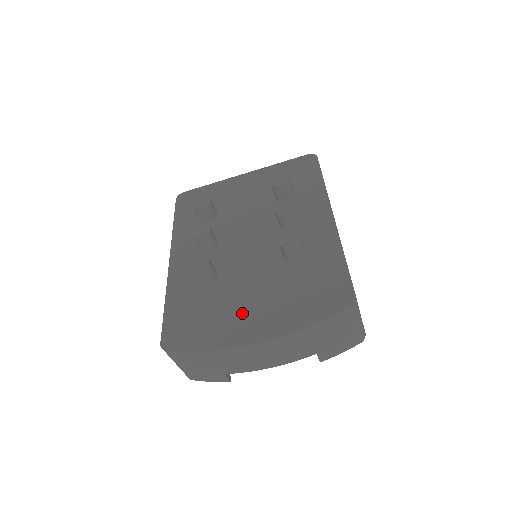
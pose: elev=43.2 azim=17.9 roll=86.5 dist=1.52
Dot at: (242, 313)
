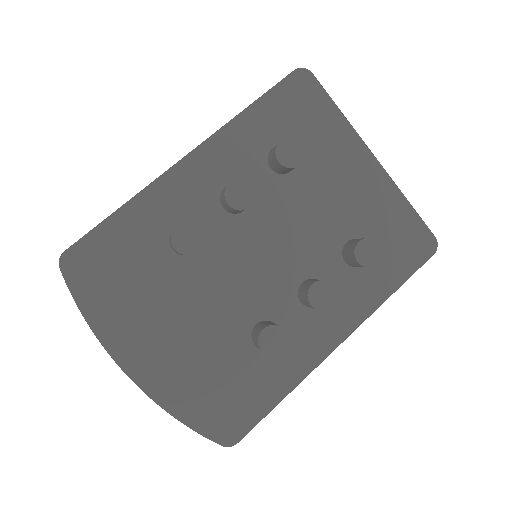
Dot at: (157, 329)
